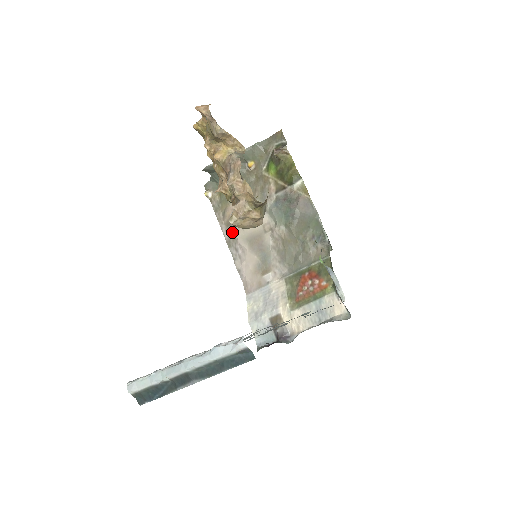
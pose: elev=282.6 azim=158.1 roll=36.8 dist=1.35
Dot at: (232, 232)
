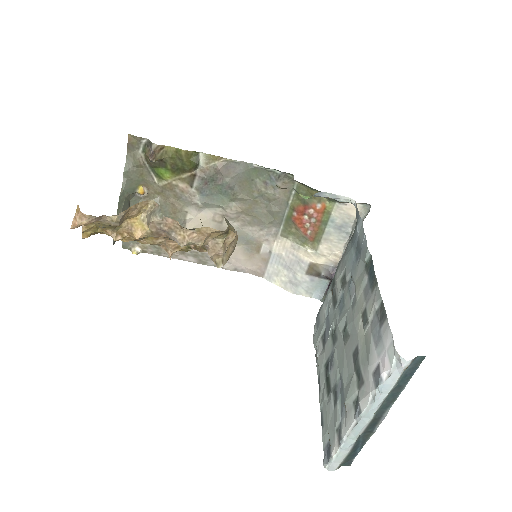
Dot at: (193, 253)
